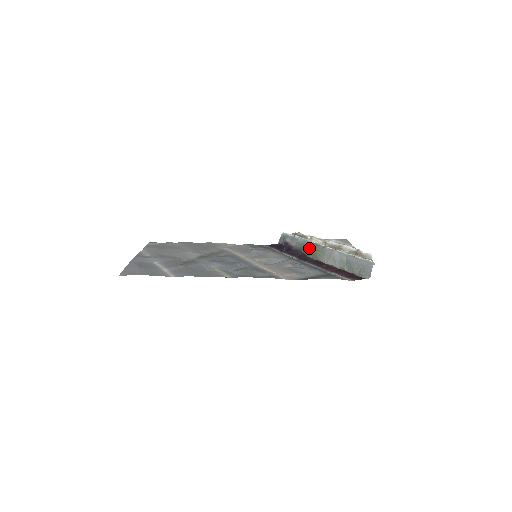
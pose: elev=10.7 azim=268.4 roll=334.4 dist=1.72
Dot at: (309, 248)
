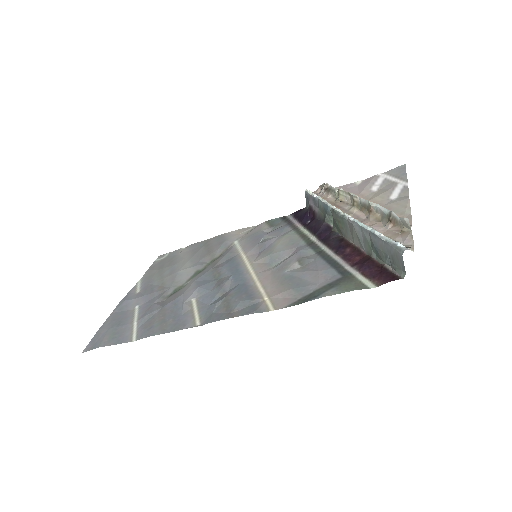
Dot at: (332, 216)
